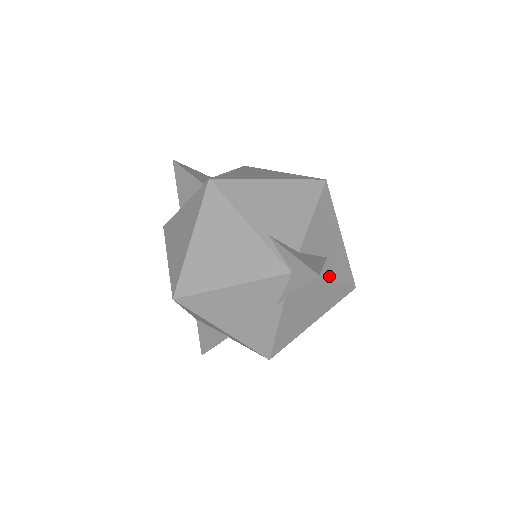
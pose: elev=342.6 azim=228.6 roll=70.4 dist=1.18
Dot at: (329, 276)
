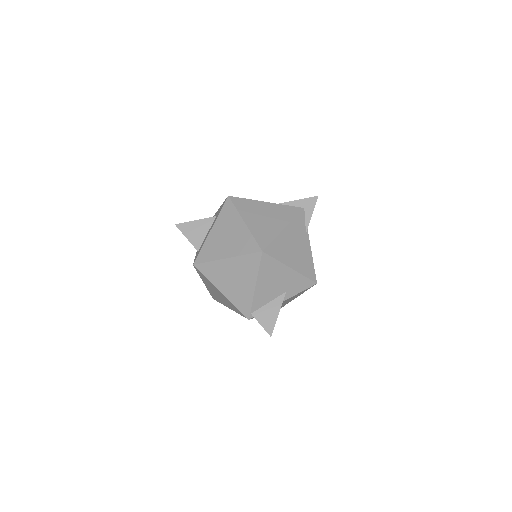
Dot at: occluded
